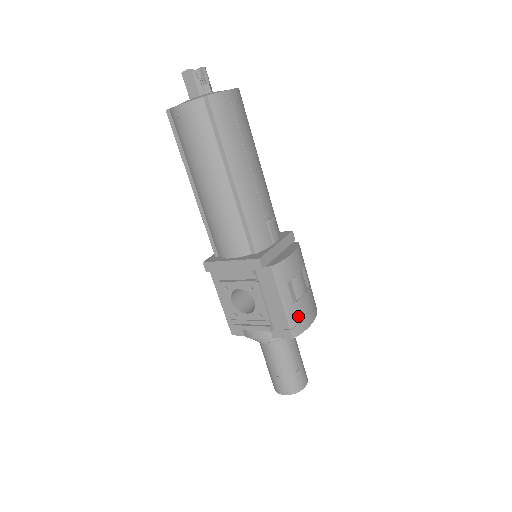
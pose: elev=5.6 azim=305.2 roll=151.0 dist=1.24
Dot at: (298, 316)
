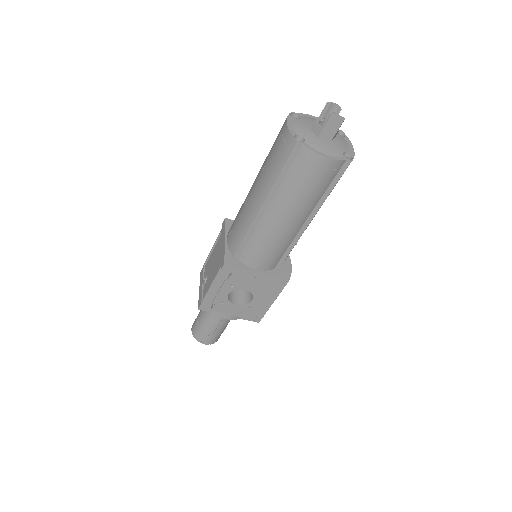
Dot at: occluded
